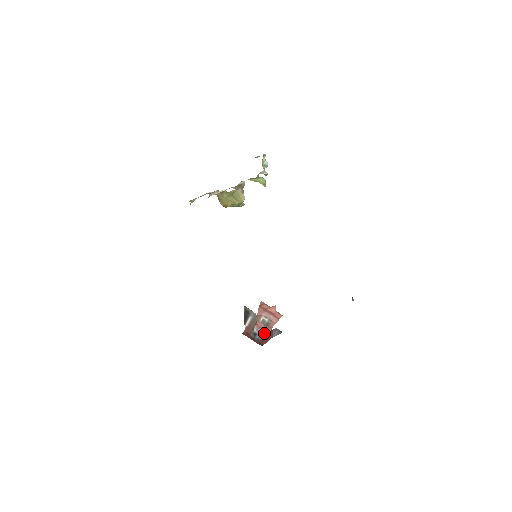
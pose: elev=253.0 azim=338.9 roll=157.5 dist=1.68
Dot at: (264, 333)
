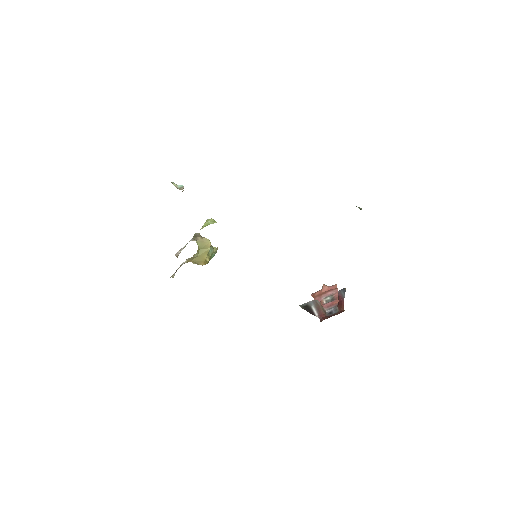
Dot at: (336, 305)
